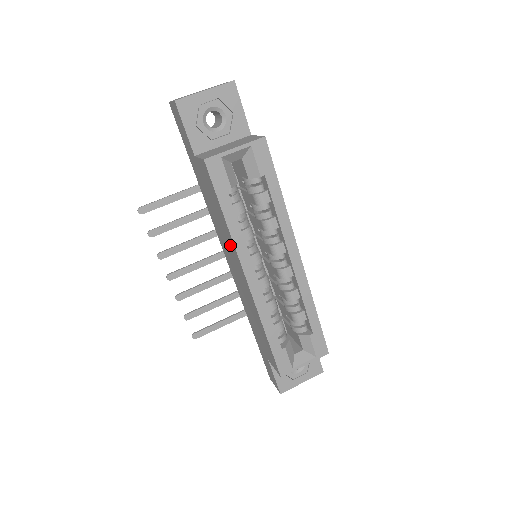
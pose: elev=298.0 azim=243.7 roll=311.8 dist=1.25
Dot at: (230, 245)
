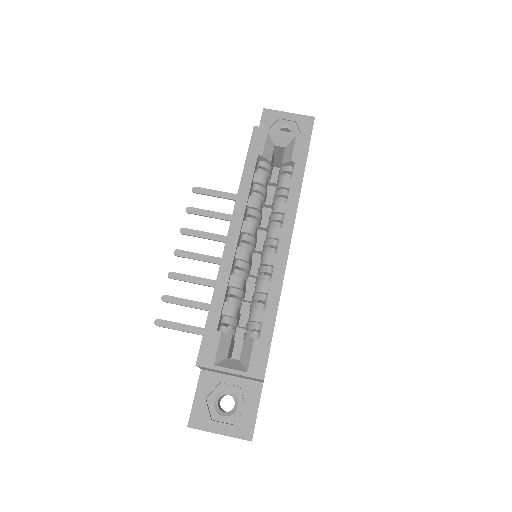
Dot at: occluded
